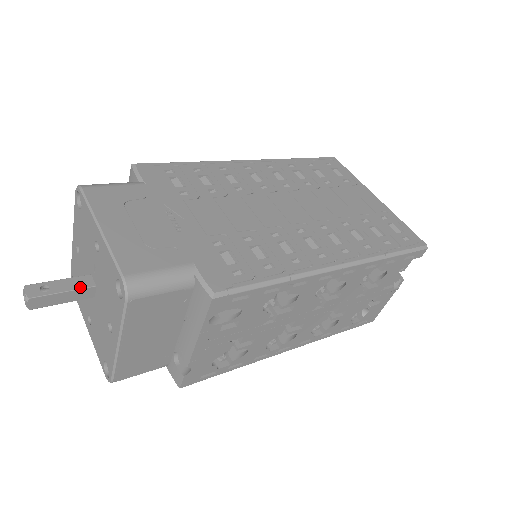
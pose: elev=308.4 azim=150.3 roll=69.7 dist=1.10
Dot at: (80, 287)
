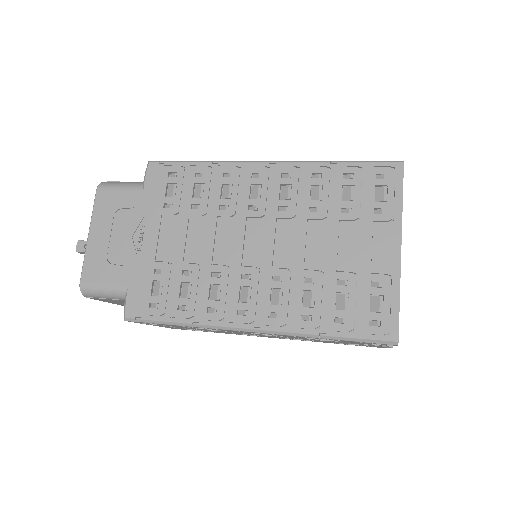
Dot at: occluded
